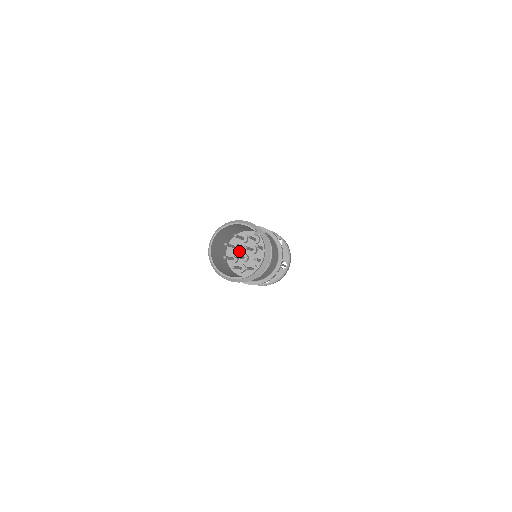
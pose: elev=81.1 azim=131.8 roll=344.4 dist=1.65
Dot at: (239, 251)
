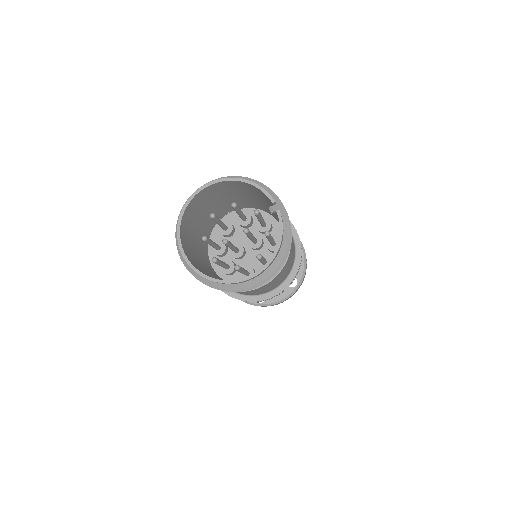
Dot at: (232, 238)
